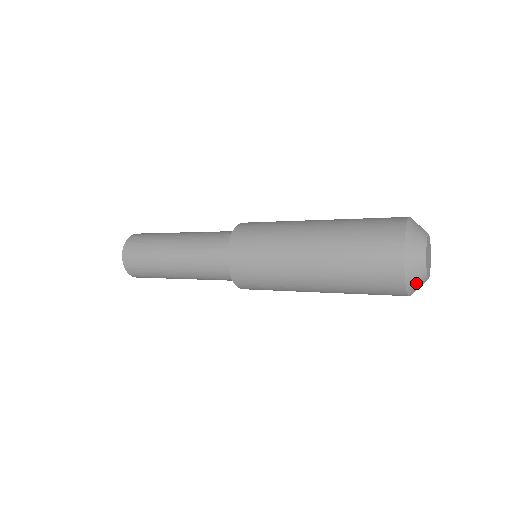
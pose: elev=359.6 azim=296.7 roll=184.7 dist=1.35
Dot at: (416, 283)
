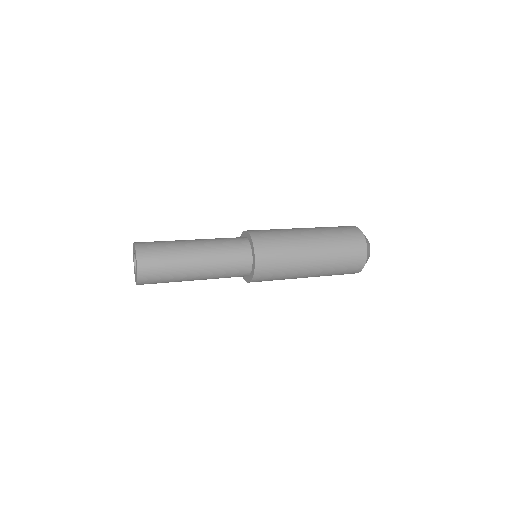
Dot at: occluded
